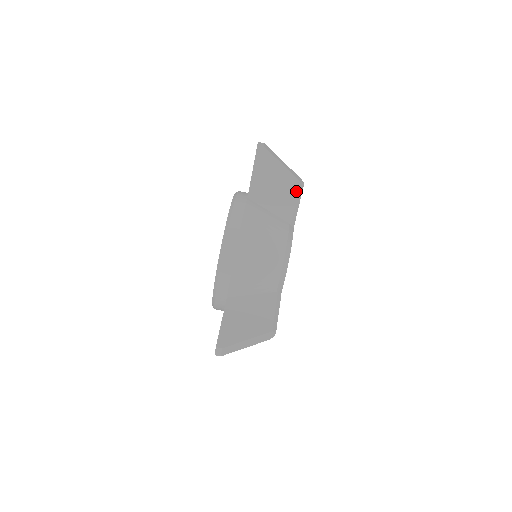
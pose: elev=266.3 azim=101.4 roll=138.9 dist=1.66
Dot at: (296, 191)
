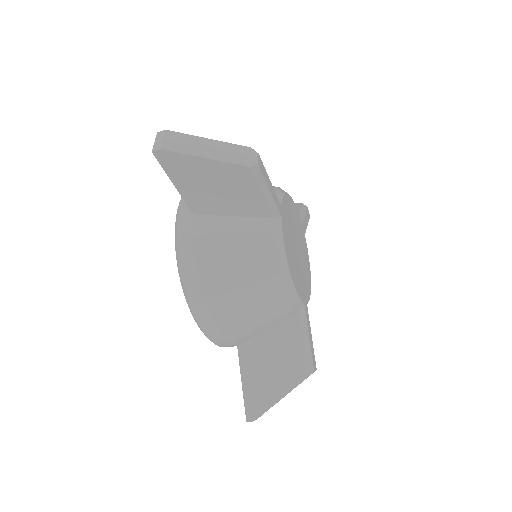
Dot at: (251, 180)
